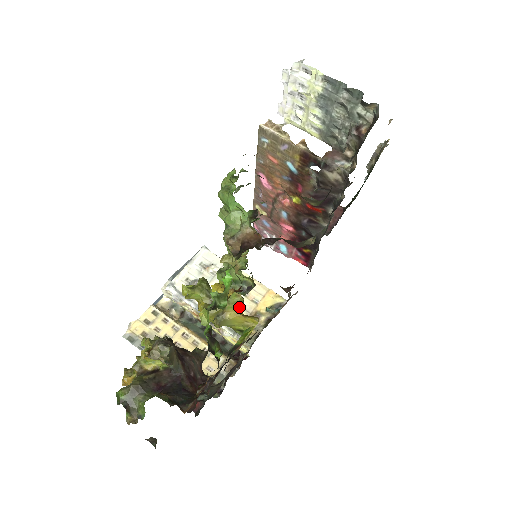
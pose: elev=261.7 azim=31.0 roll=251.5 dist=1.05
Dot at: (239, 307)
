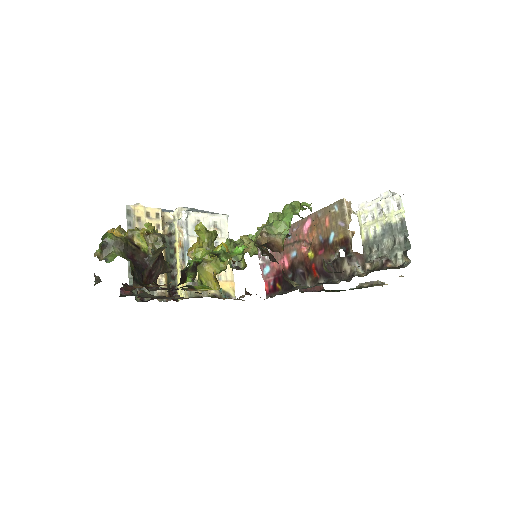
Dot at: (218, 270)
